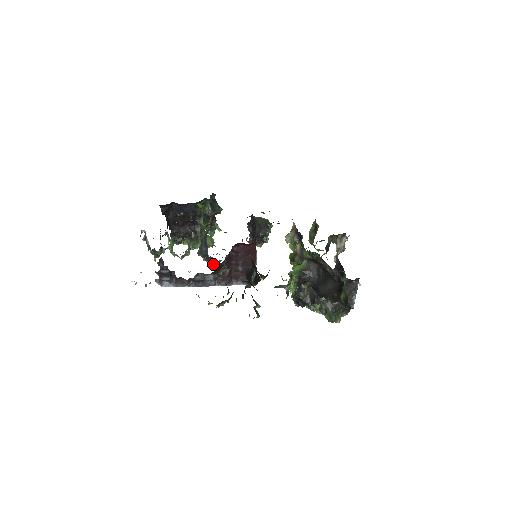
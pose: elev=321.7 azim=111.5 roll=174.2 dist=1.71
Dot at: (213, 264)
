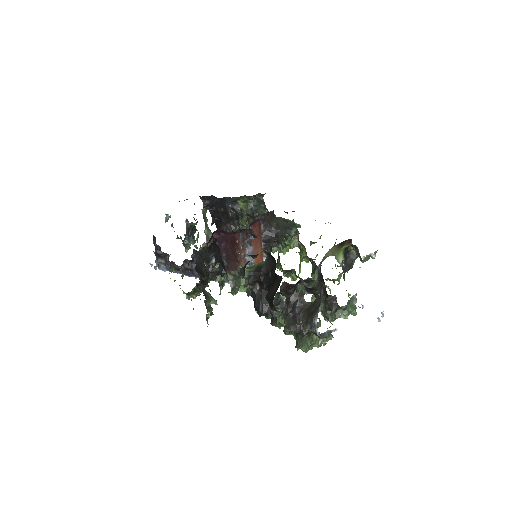
Dot at: occluded
